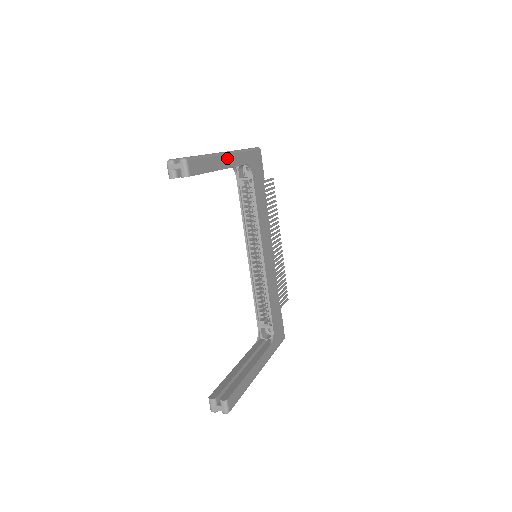
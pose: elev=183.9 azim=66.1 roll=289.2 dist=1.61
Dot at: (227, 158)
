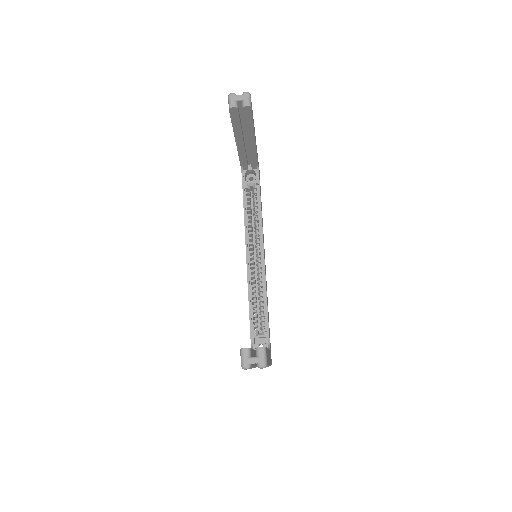
Dot at: occluded
